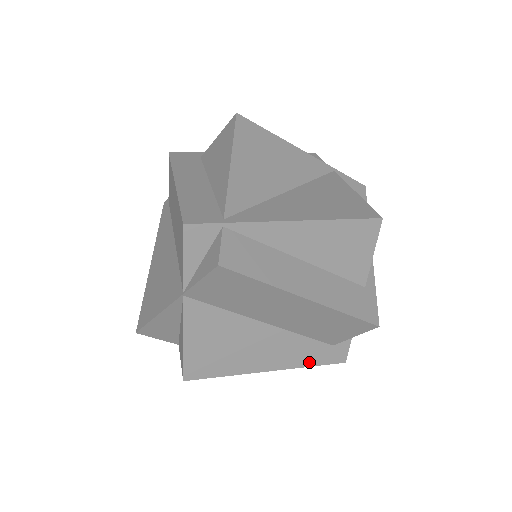
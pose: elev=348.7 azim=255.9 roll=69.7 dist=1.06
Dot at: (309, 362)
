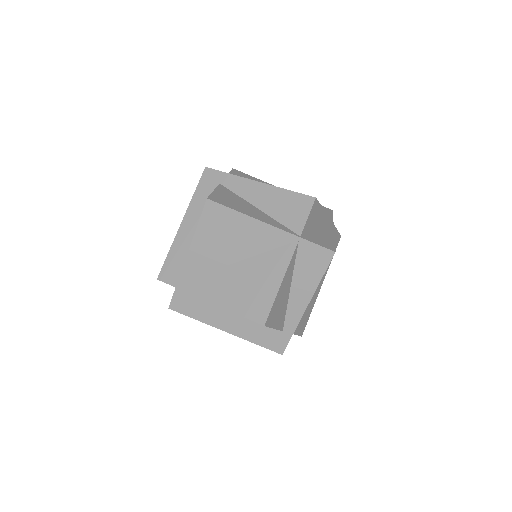
Dot at: occluded
